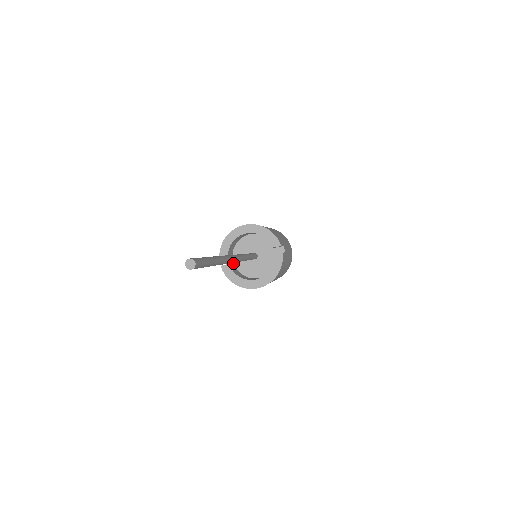
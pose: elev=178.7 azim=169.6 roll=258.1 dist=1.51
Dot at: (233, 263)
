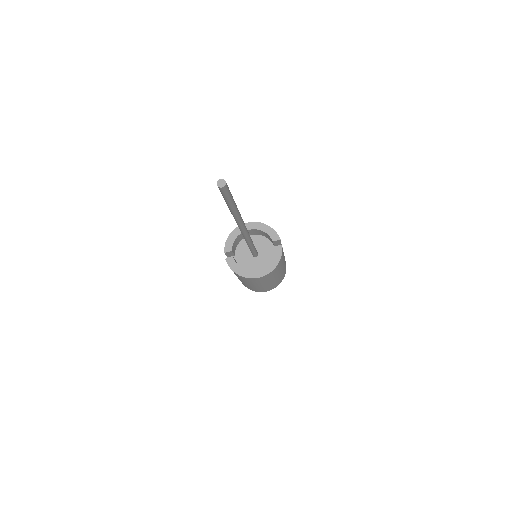
Dot at: (235, 260)
